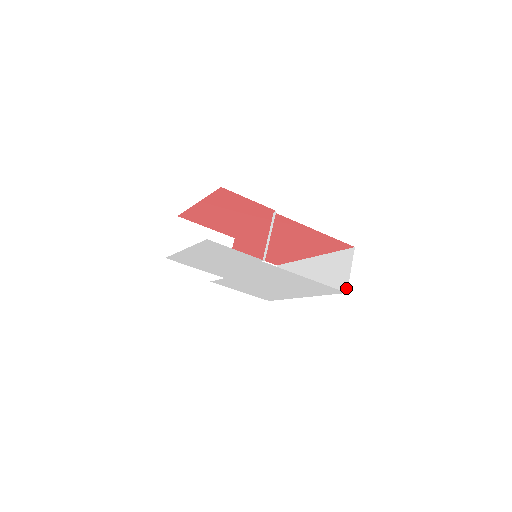
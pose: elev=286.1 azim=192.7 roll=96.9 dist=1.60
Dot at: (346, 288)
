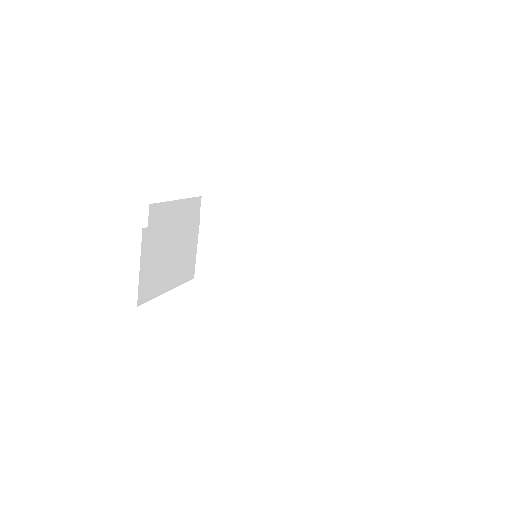
Dot at: (357, 278)
